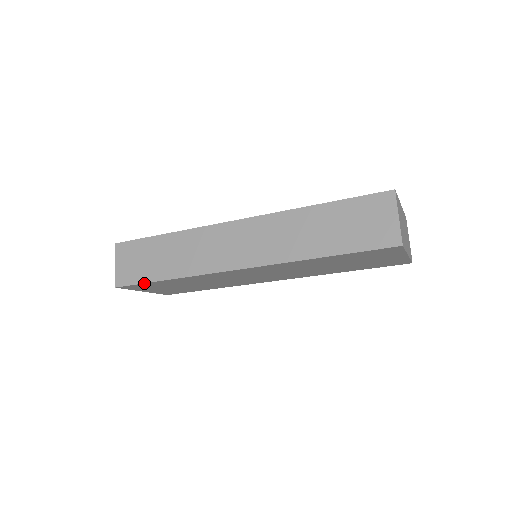
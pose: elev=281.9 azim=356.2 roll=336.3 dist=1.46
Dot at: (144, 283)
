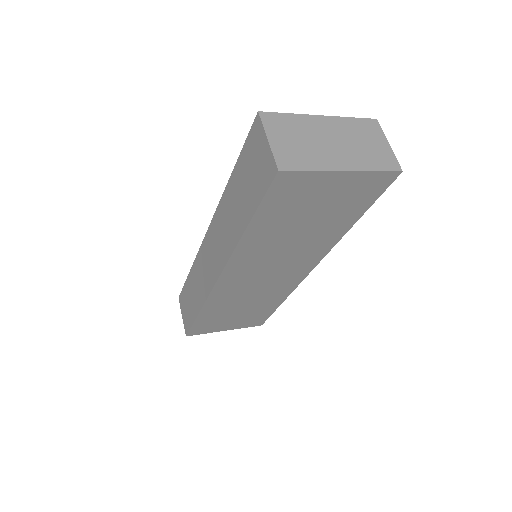
Dot at: (193, 324)
